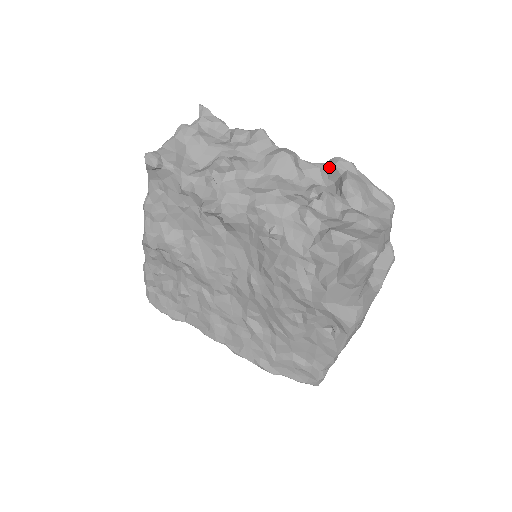
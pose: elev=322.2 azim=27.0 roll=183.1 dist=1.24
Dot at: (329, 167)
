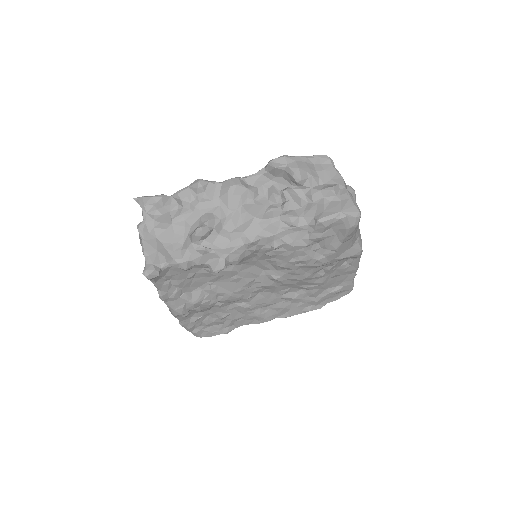
Dot at: (271, 170)
